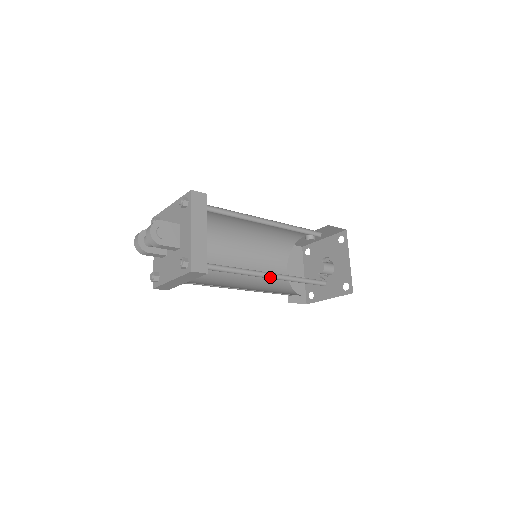
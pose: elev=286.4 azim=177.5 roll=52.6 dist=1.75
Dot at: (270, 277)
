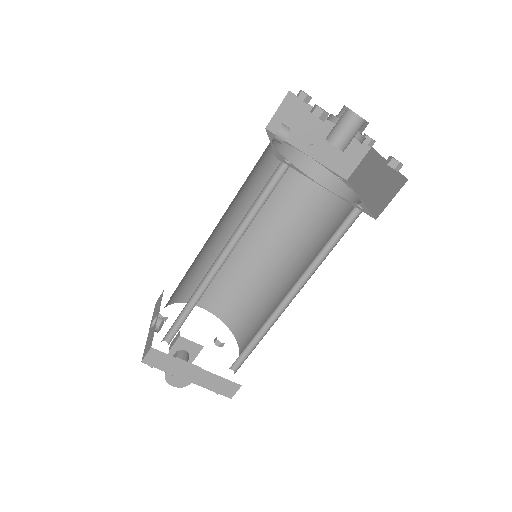
Dot at: (290, 295)
